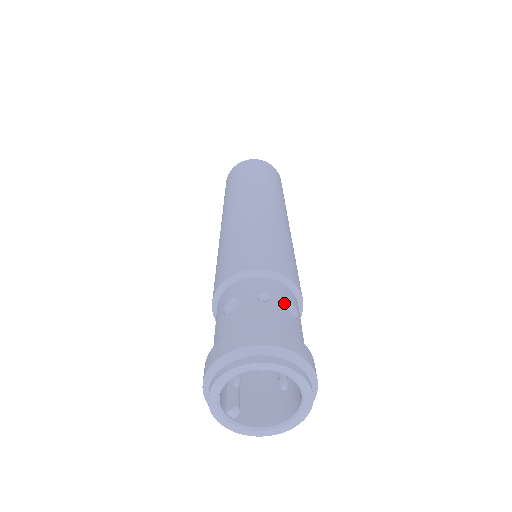
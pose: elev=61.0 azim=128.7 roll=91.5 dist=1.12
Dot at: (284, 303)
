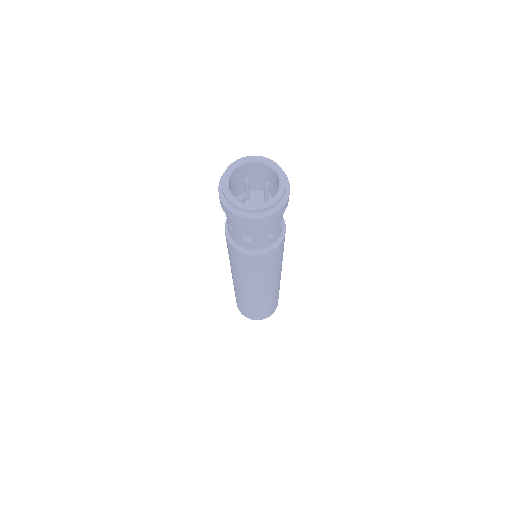
Dot at: occluded
